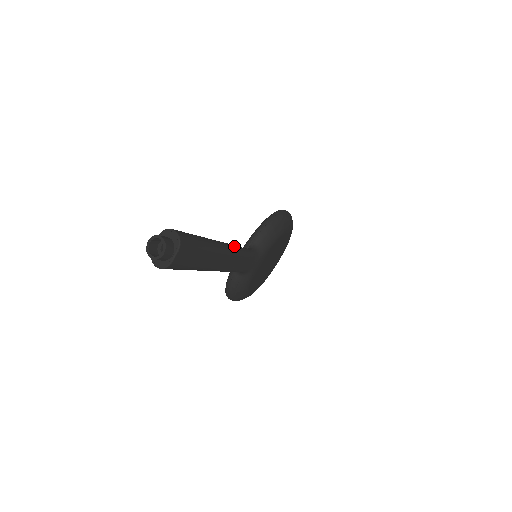
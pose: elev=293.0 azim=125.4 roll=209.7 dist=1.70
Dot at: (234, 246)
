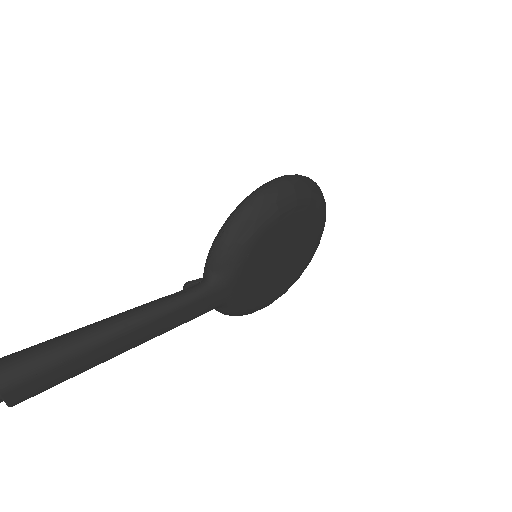
Dot at: (148, 309)
